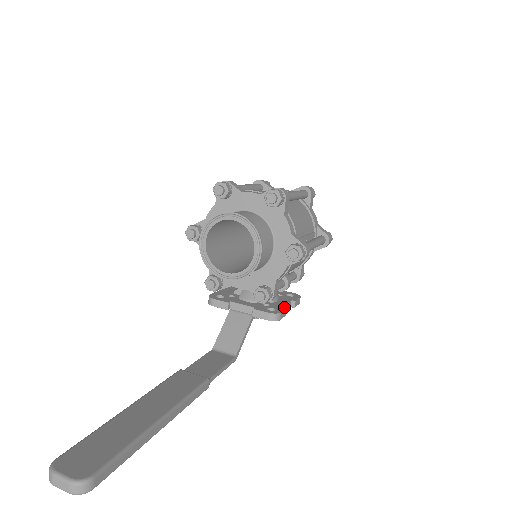
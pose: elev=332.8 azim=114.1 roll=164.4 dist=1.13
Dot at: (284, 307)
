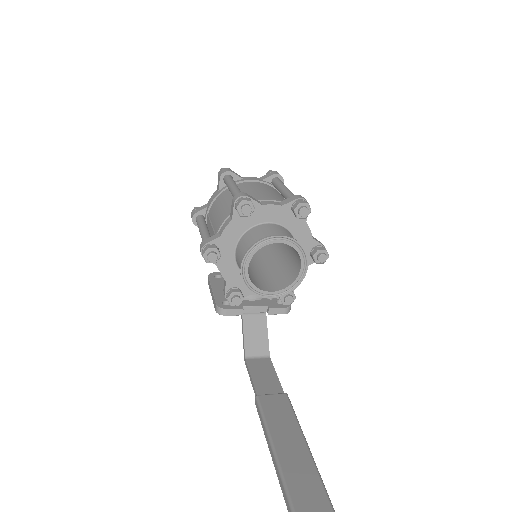
Dot at: occluded
